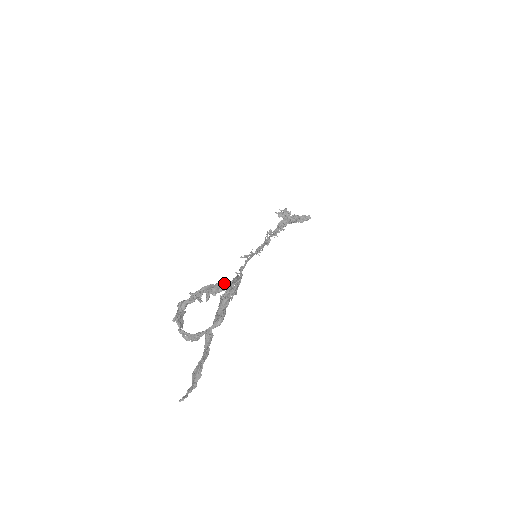
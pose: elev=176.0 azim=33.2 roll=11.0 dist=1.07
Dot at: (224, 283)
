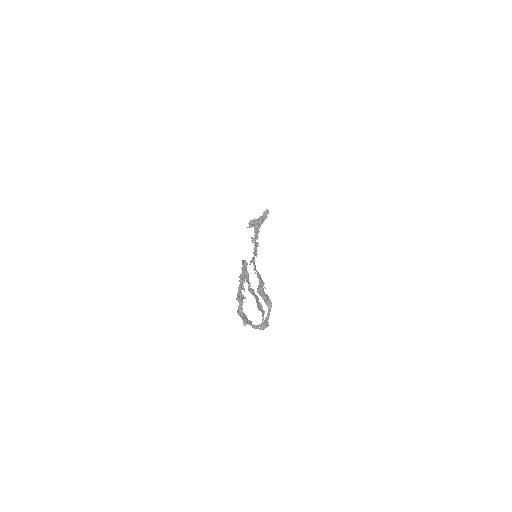
Dot at: occluded
